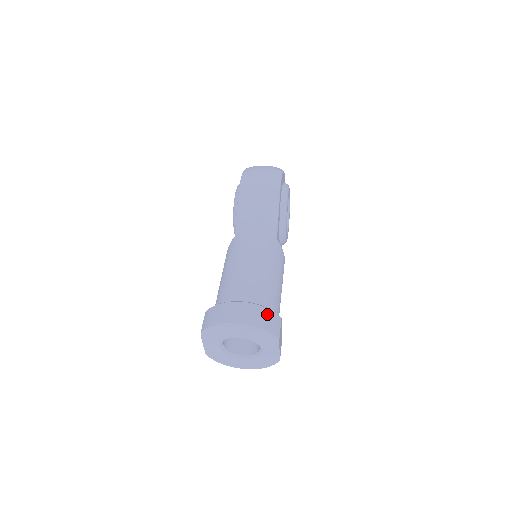
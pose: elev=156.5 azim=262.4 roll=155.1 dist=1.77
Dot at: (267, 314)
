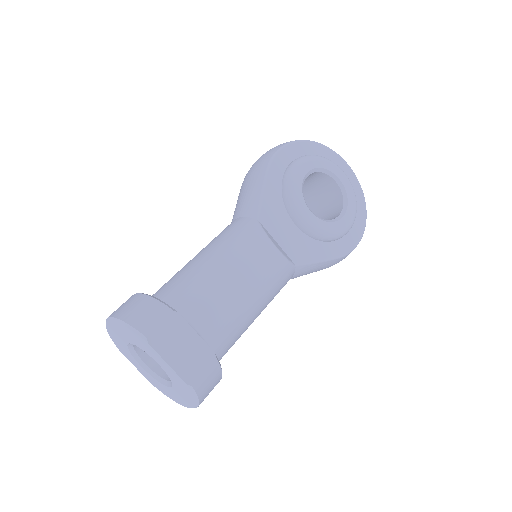
Dot at: (145, 304)
